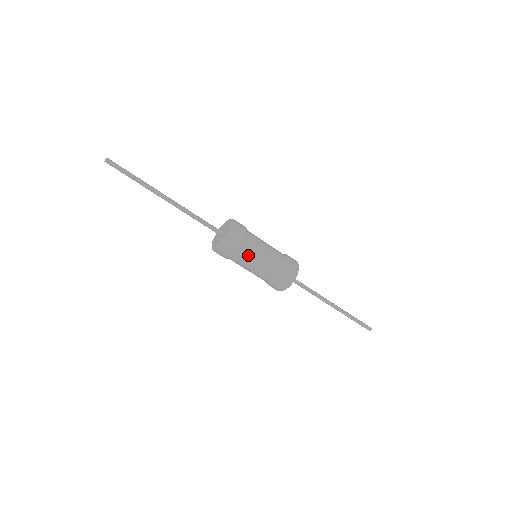
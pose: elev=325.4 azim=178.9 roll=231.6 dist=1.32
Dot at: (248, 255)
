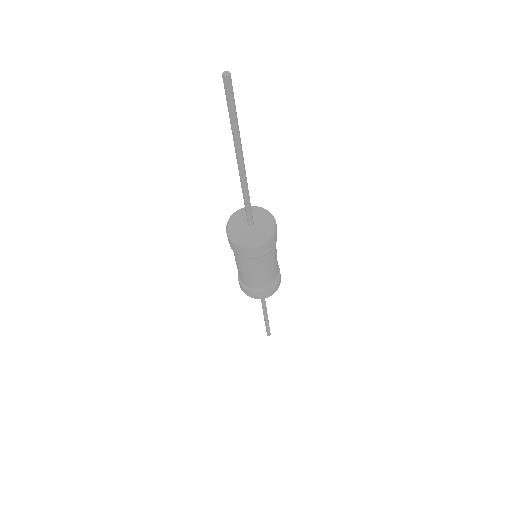
Dot at: (274, 253)
